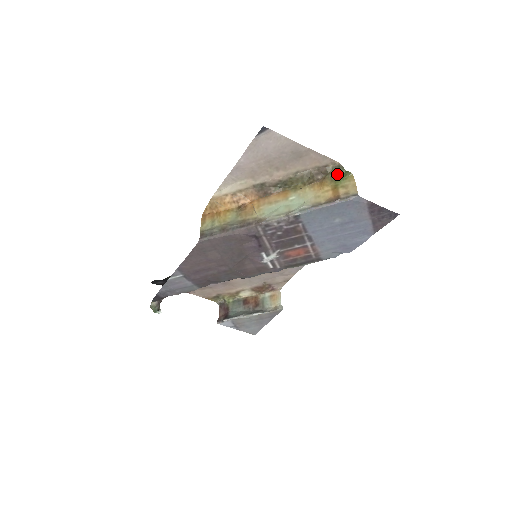
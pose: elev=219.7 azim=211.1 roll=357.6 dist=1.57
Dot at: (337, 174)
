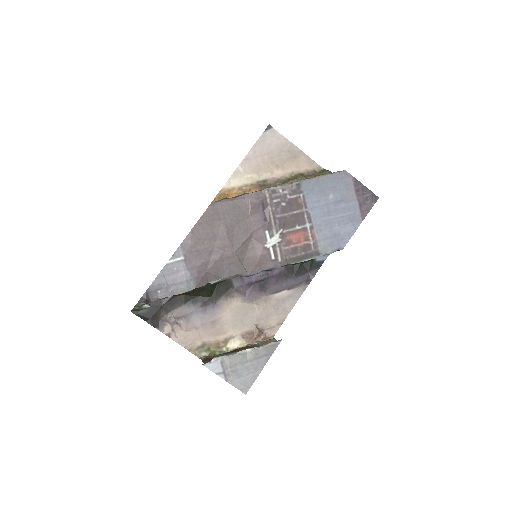
Dot at: (324, 173)
